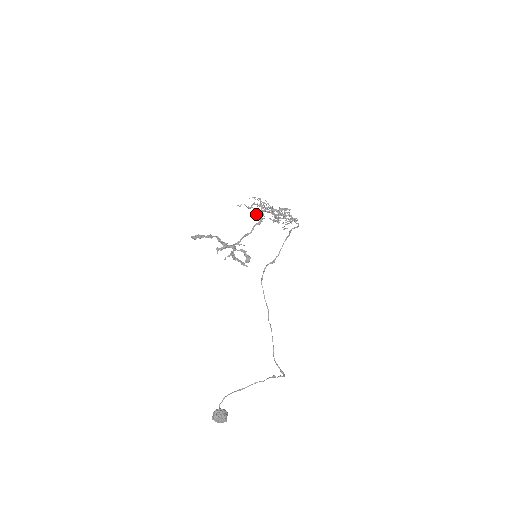
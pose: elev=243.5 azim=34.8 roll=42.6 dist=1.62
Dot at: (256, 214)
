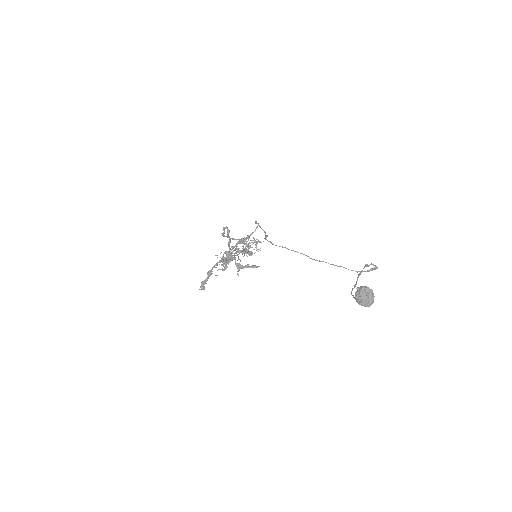
Dot at: occluded
